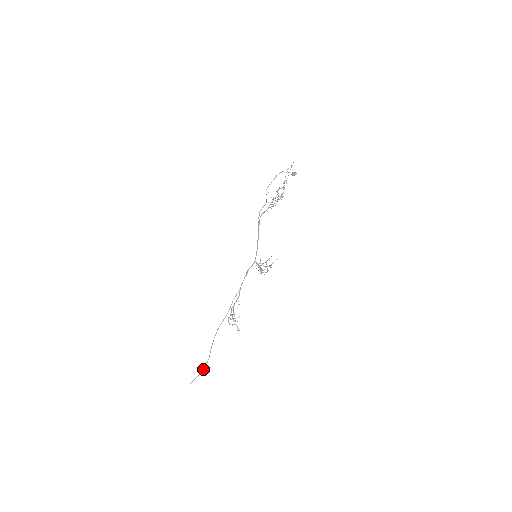
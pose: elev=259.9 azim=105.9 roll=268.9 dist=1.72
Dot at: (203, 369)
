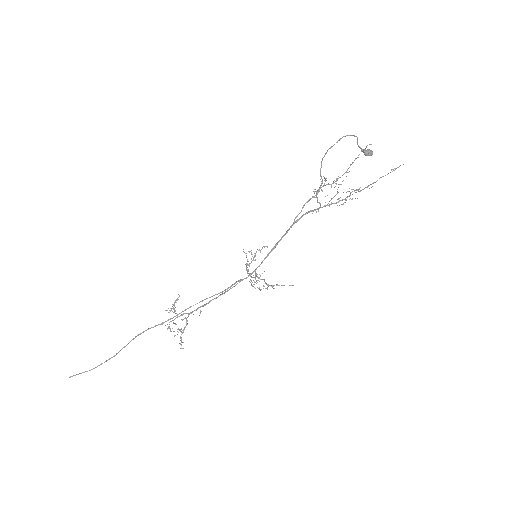
Dot at: (99, 365)
